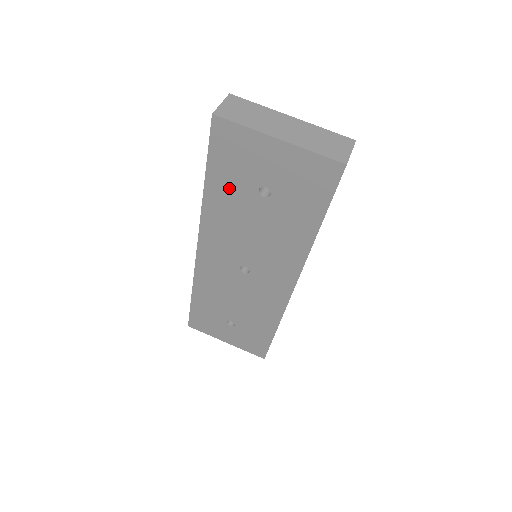
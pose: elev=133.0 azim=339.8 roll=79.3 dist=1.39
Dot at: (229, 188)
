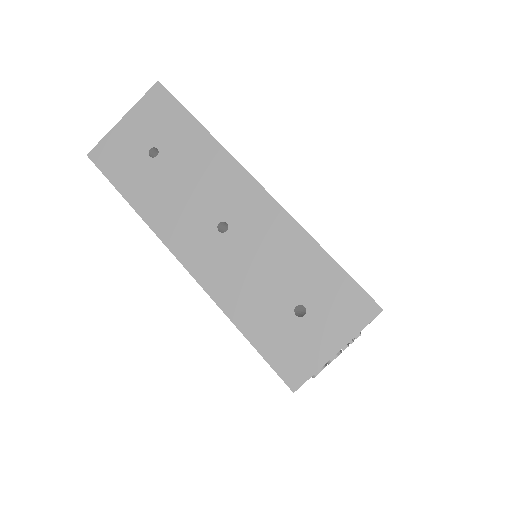
Dot at: (139, 181)
